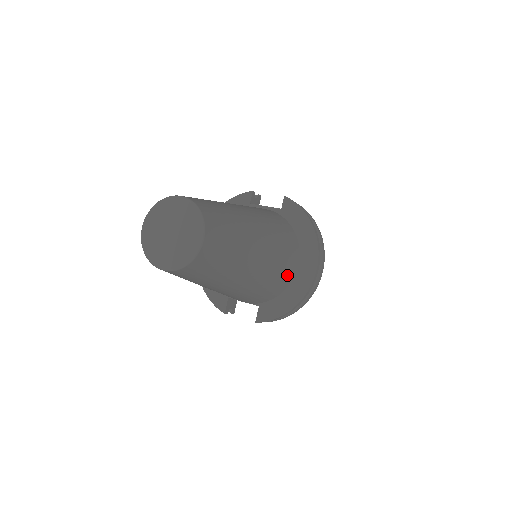
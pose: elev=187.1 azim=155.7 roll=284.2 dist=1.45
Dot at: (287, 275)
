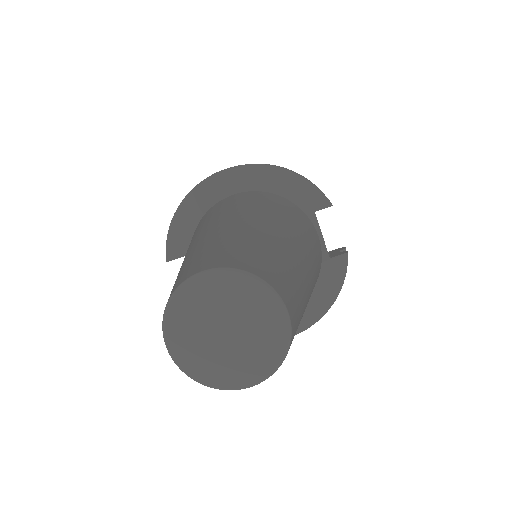
Dot at: occluded
